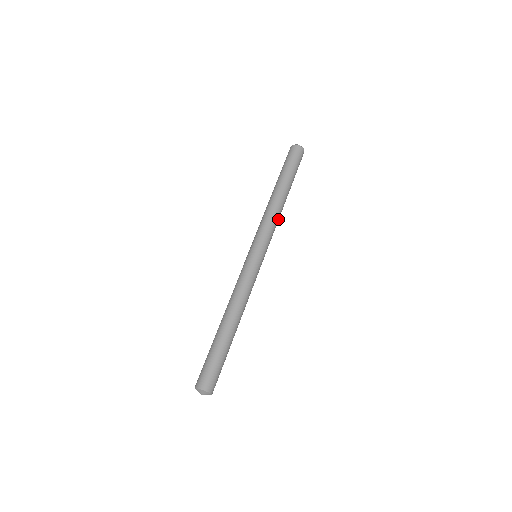
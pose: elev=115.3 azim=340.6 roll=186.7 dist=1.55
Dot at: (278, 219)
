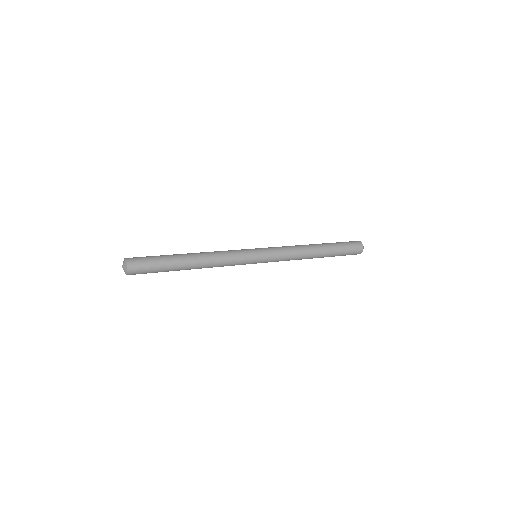
Dot at: (296, 249)
